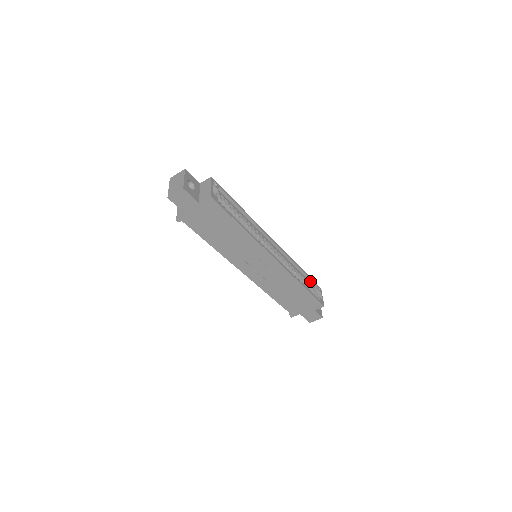
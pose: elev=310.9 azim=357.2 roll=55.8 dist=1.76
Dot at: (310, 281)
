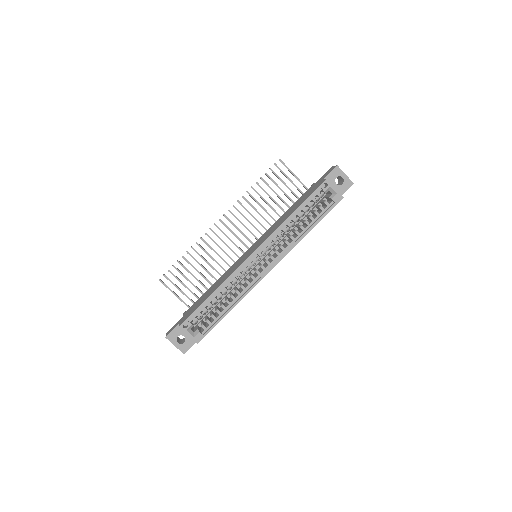
Dot at: (311, 197)
